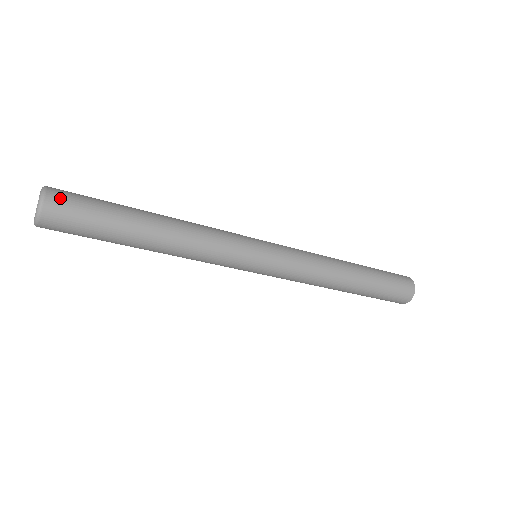
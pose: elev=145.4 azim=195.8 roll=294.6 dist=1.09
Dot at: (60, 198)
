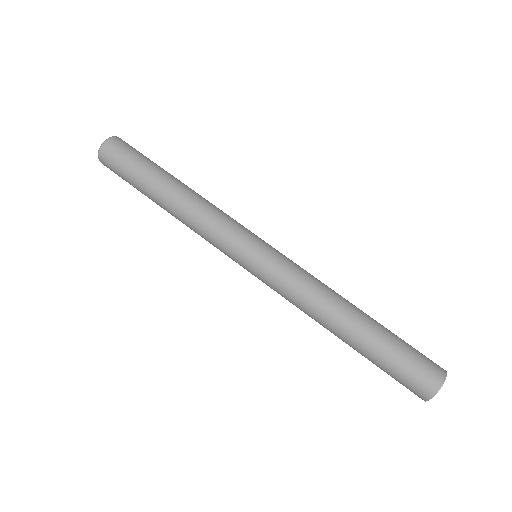
Dot at: (124, 142)
